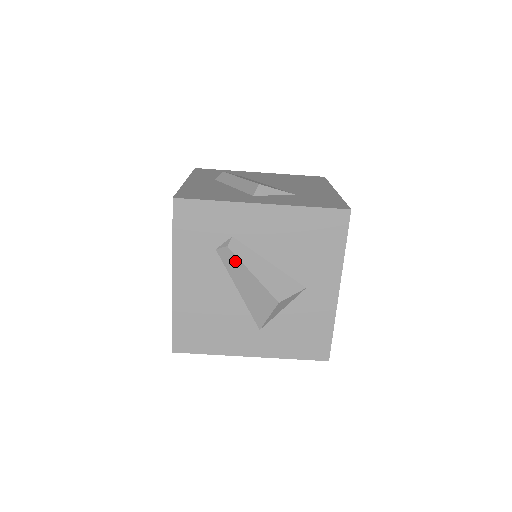
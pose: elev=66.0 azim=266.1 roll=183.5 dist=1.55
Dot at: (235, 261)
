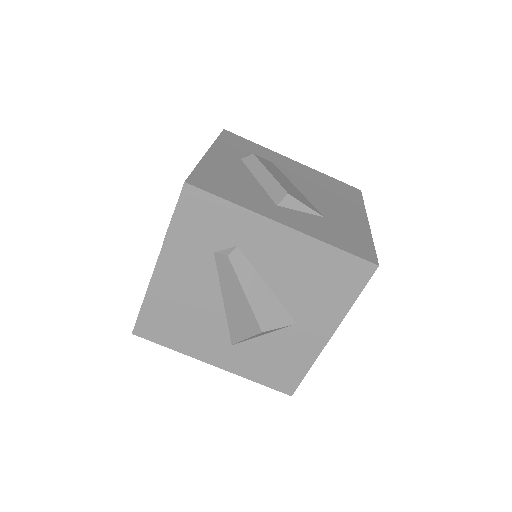
Dot at: (231, 273)
